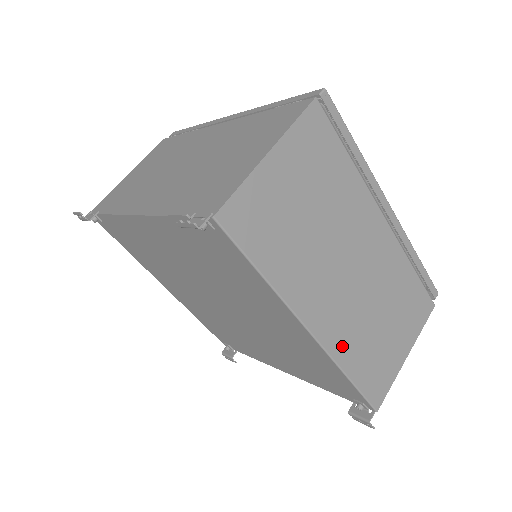
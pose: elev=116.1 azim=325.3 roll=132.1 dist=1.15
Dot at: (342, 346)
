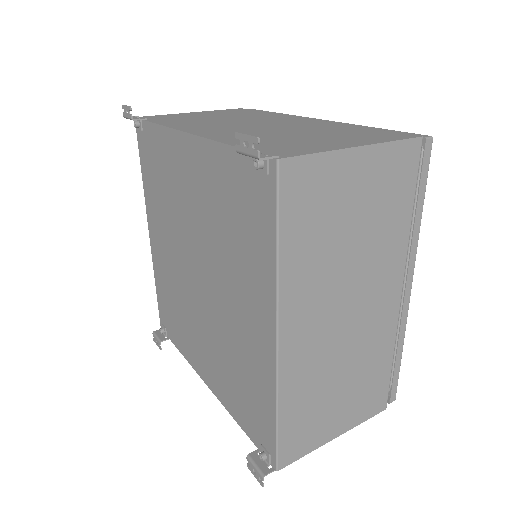
Dot at: (293, 379)
